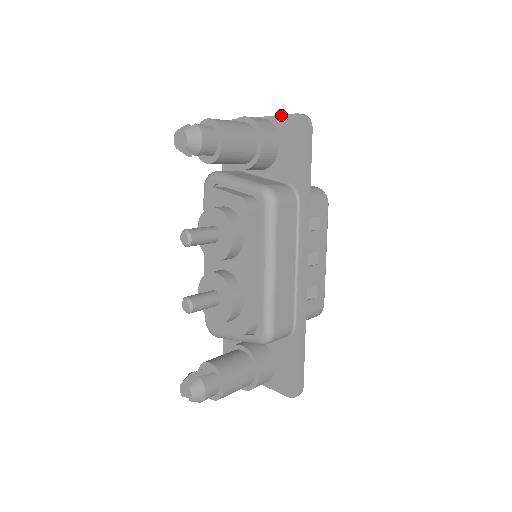
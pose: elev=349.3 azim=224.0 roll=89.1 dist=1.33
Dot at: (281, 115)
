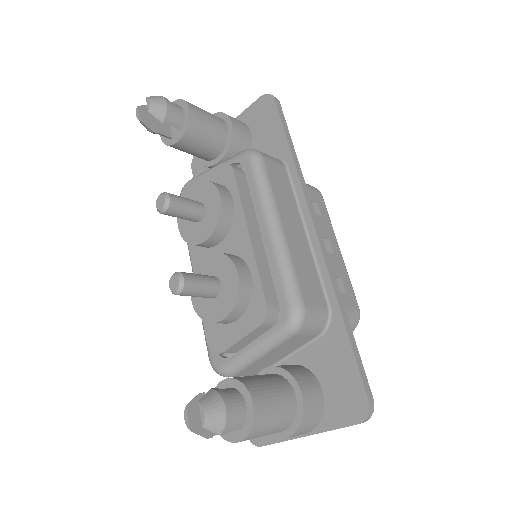
Dot at: (246, 109)
